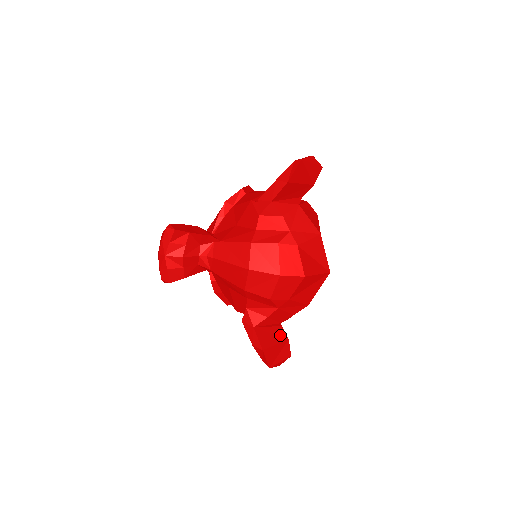
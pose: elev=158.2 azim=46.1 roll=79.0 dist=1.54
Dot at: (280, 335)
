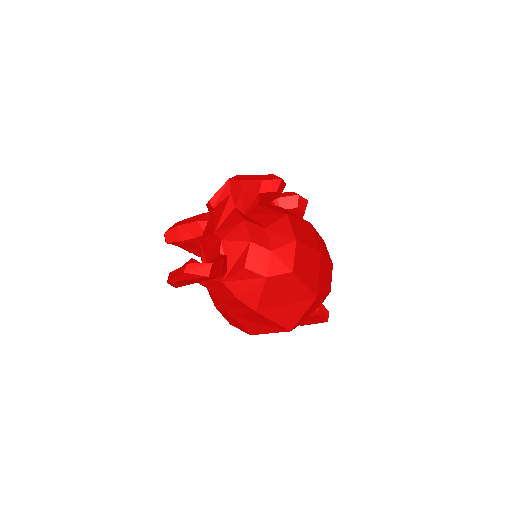
Dot at: occluded
